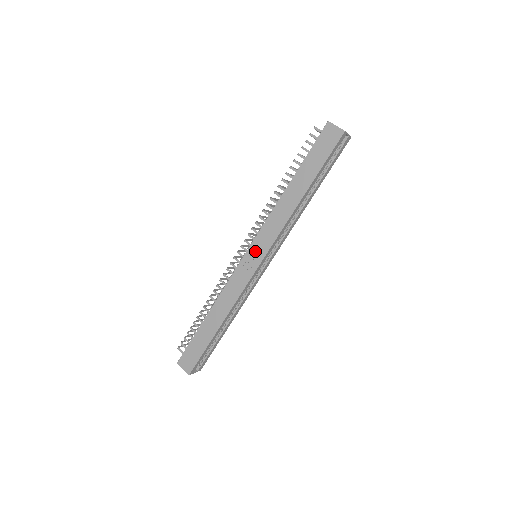
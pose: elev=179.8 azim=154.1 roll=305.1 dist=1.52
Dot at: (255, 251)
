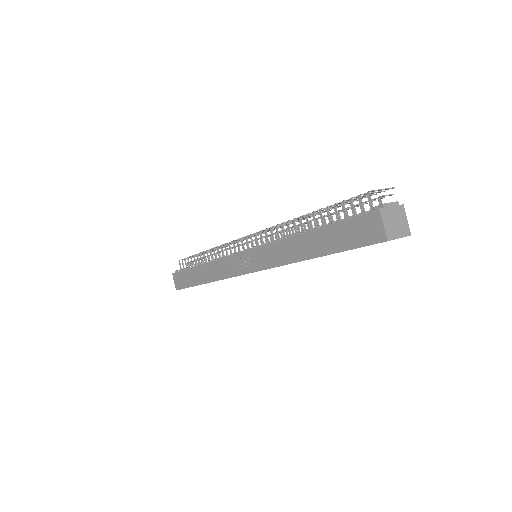
Dot at: (249, 259)
